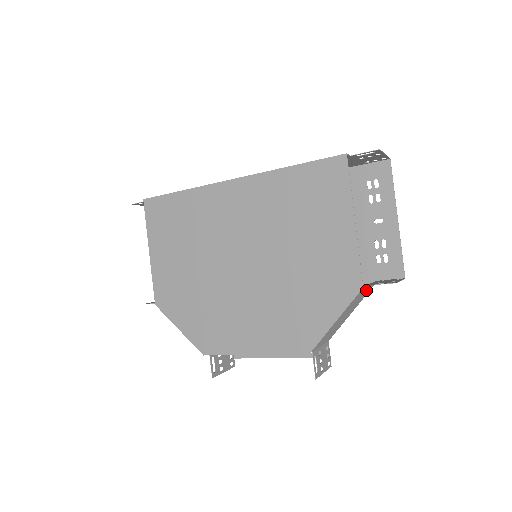
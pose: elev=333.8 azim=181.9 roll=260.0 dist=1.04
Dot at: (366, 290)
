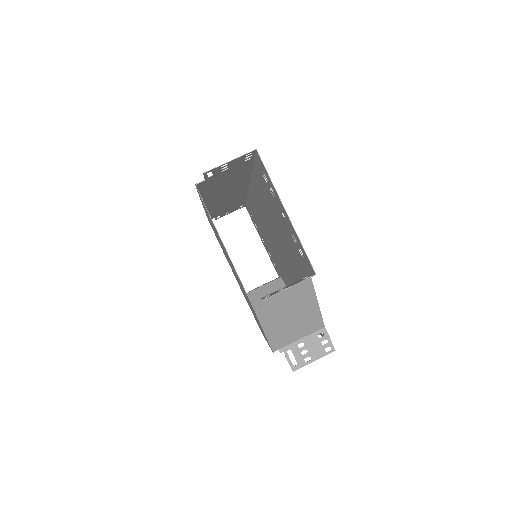
Dot at: (289, 292)
